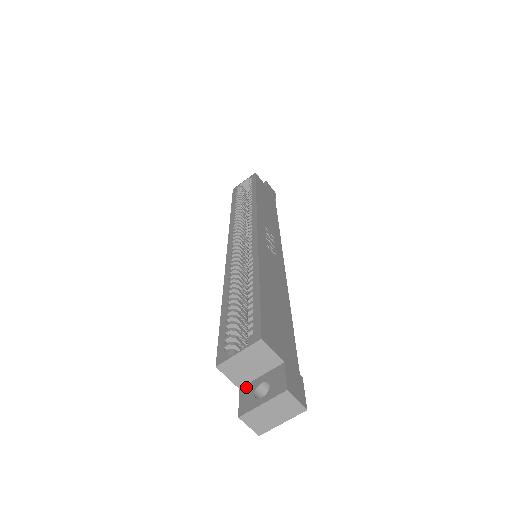
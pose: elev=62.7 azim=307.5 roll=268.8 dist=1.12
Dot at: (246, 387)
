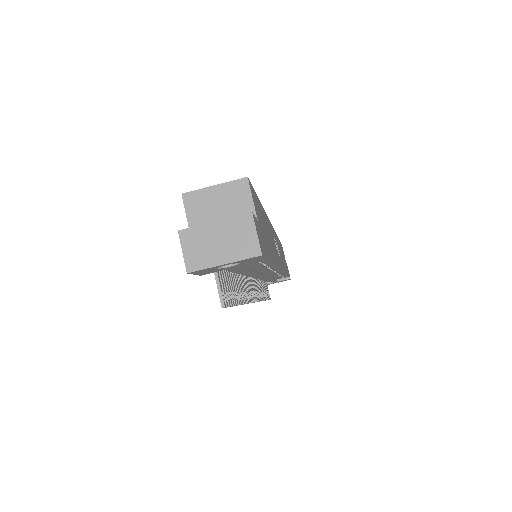
Dot at: occluded
